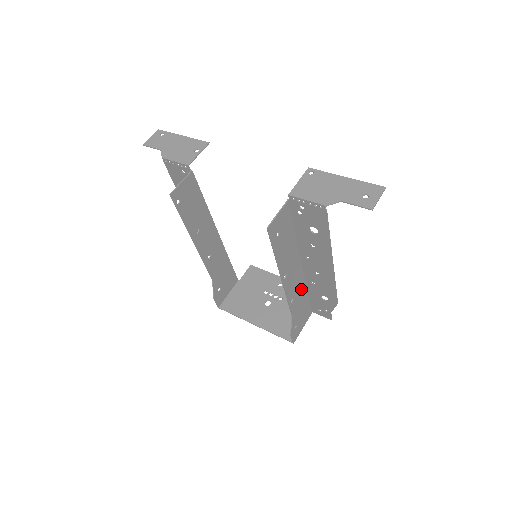
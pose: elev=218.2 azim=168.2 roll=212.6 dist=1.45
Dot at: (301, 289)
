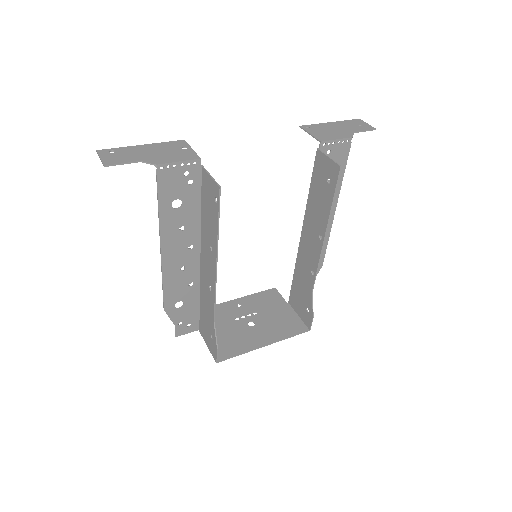
Dot at: (302, 265)
